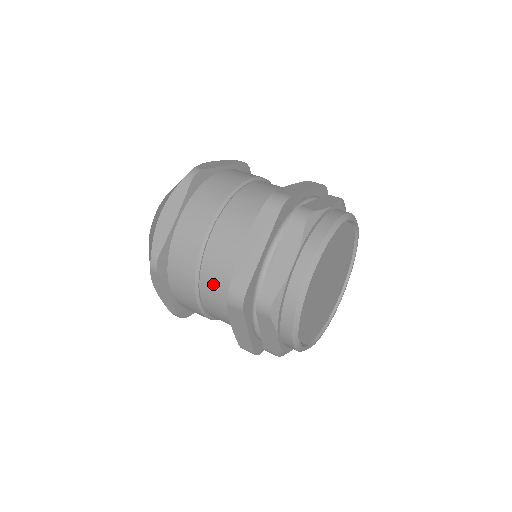
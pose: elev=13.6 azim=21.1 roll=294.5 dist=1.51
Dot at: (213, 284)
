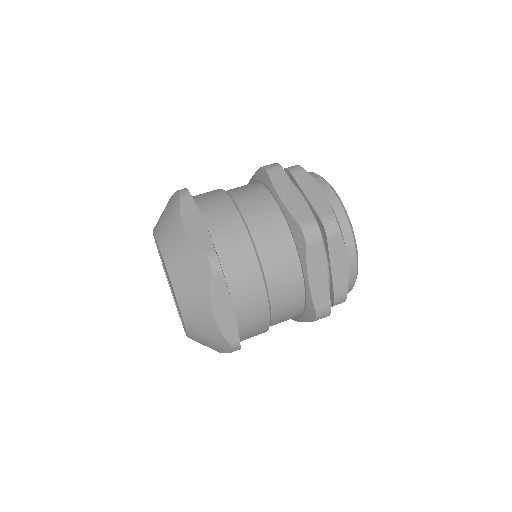
Dot at: (274, 252)
